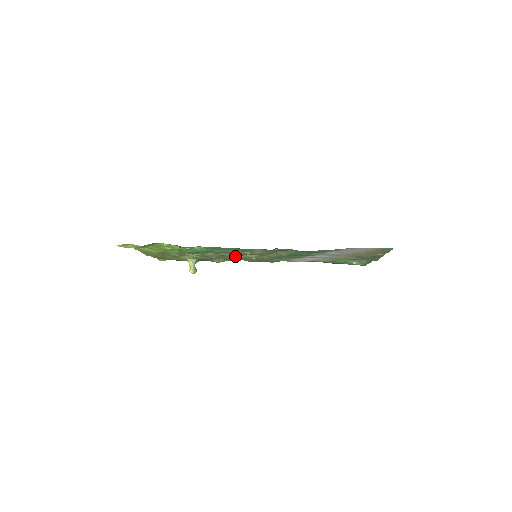
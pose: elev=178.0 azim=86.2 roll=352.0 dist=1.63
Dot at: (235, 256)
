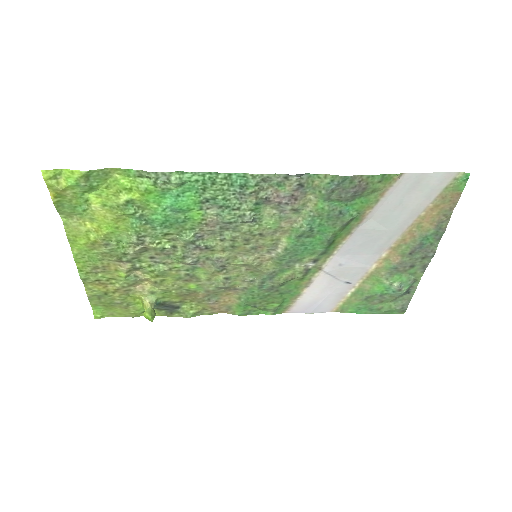
Dot at: (223, 259)
